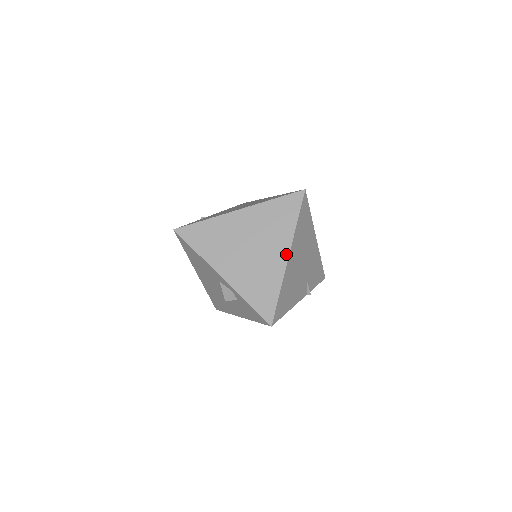
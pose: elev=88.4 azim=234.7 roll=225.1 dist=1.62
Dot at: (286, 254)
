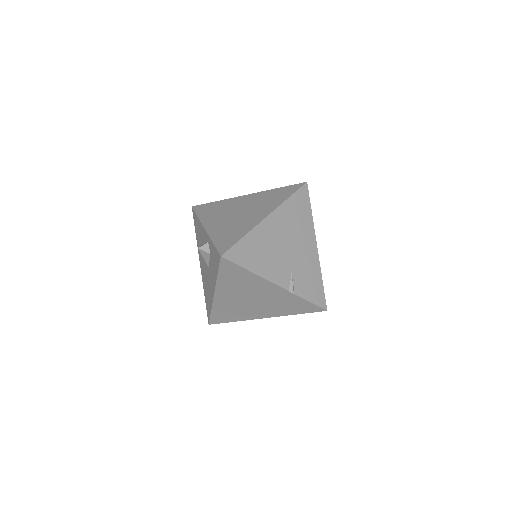
Dot at: (266, 214)
